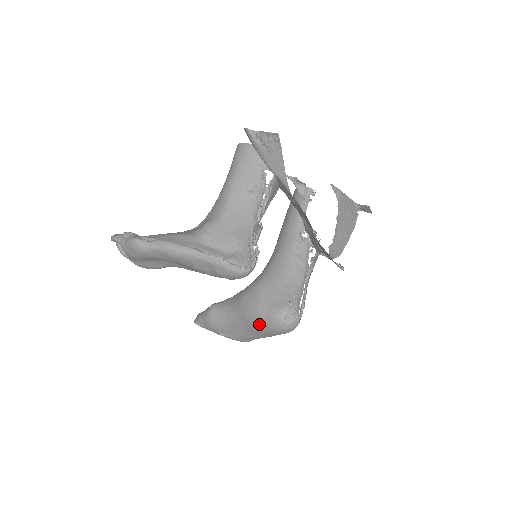
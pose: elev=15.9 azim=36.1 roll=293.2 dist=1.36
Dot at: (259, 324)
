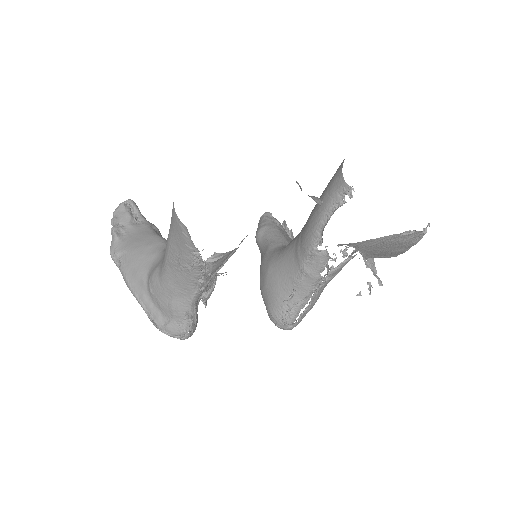
Dot at: occluded
